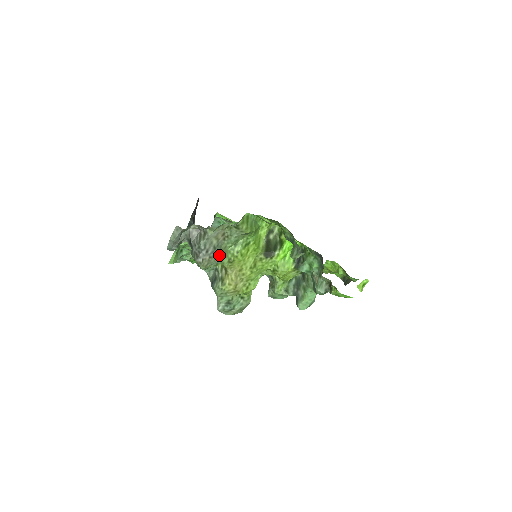
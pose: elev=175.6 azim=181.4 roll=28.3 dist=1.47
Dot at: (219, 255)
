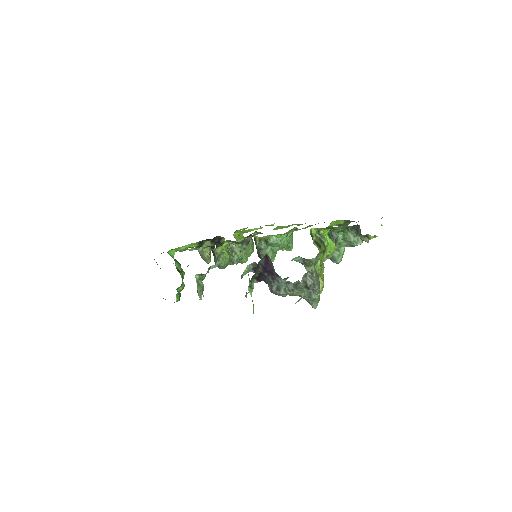
Dot at: occluded
